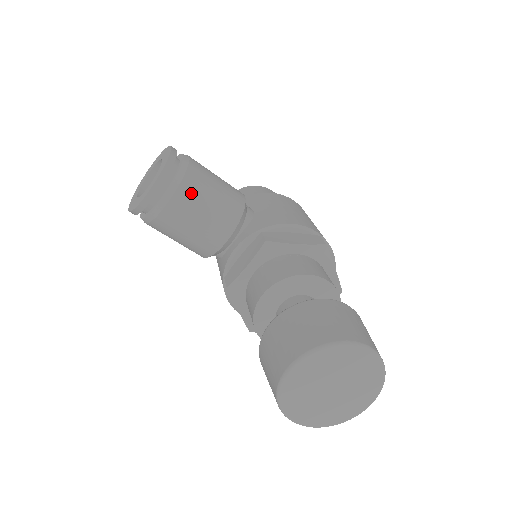
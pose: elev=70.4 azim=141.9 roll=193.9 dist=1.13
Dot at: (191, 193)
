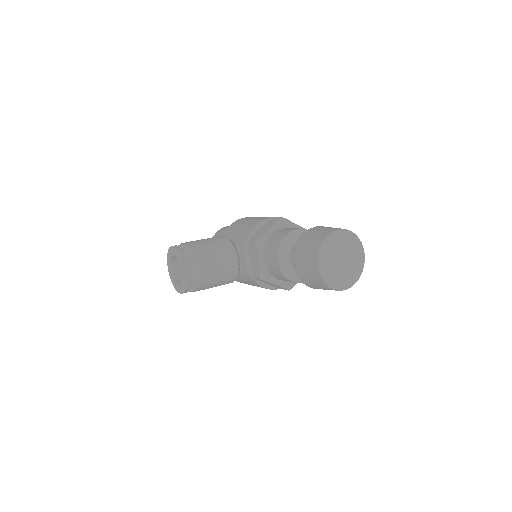
Dot at: (203, 255)
